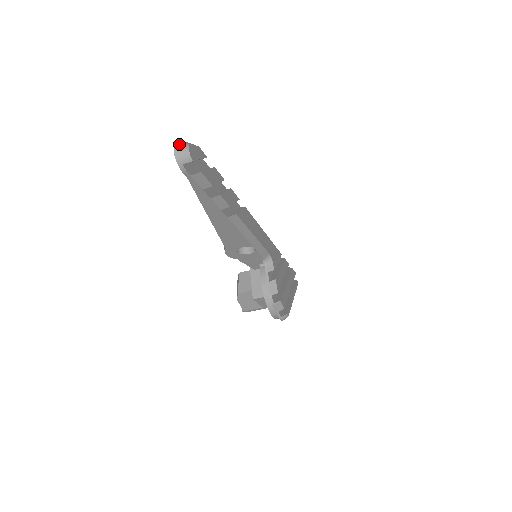
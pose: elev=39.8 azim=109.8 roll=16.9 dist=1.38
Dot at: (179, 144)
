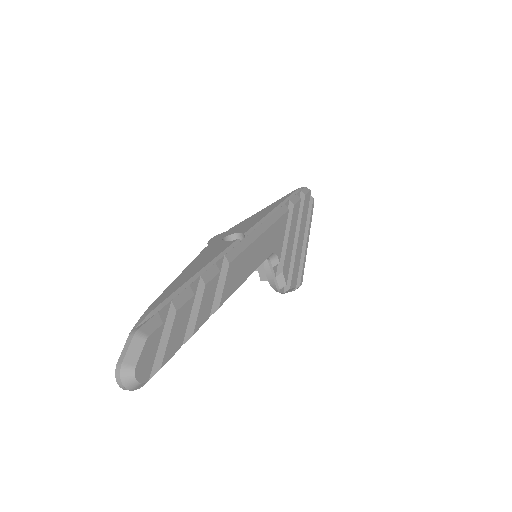
Dot at: (121, 377)
